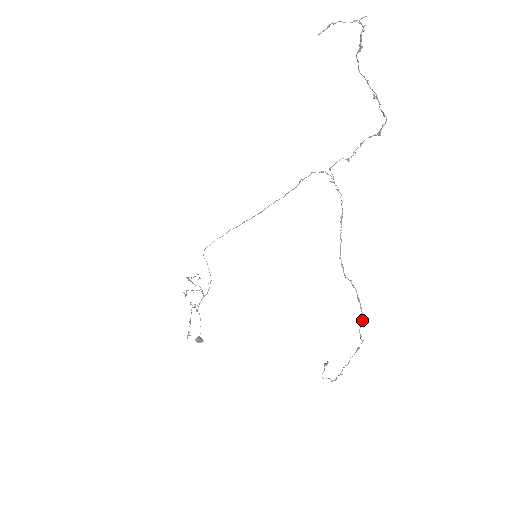
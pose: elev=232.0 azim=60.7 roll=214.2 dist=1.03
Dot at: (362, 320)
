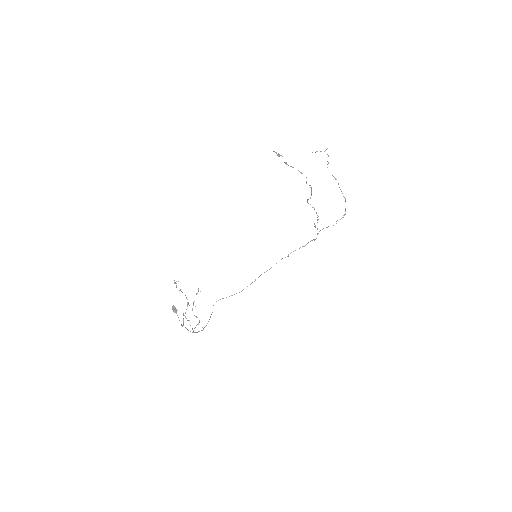
Dot at: occluded
